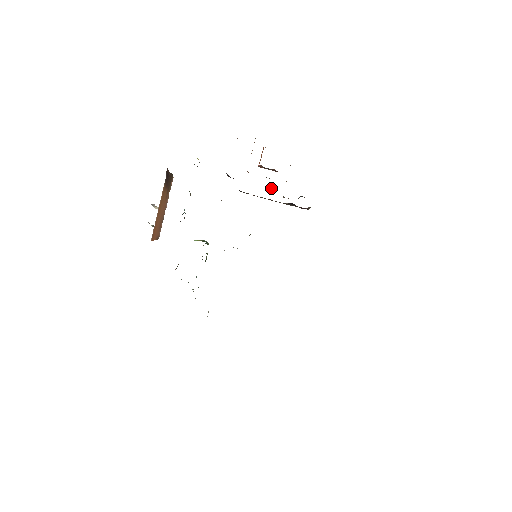
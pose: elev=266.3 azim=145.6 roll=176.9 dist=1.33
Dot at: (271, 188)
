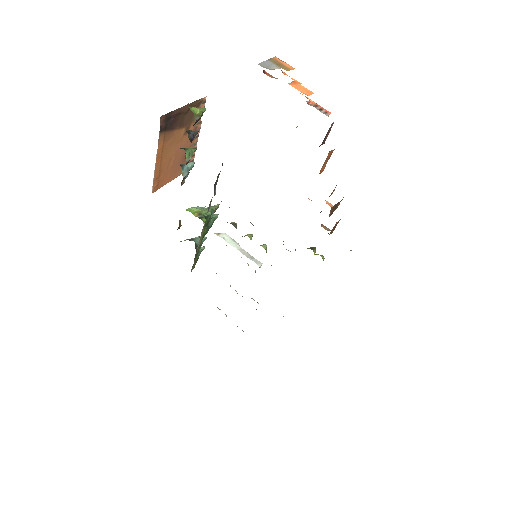
Dot at: occluded
